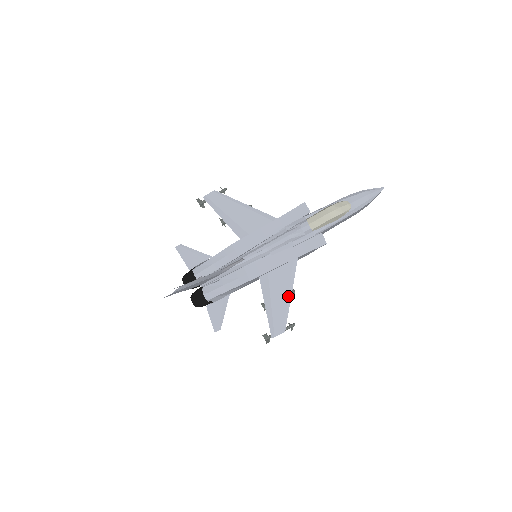
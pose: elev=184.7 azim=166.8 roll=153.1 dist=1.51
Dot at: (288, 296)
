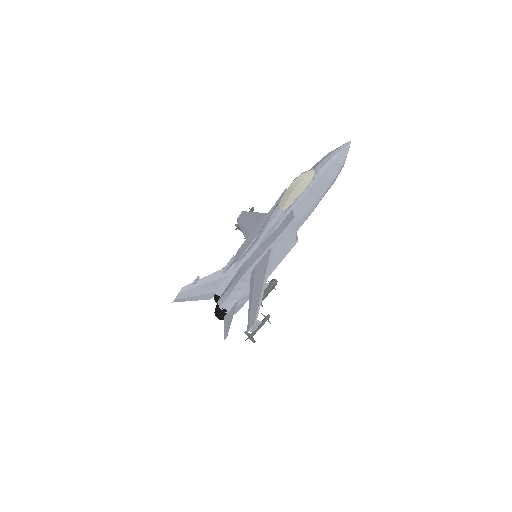
Dot at: (263, 284)
